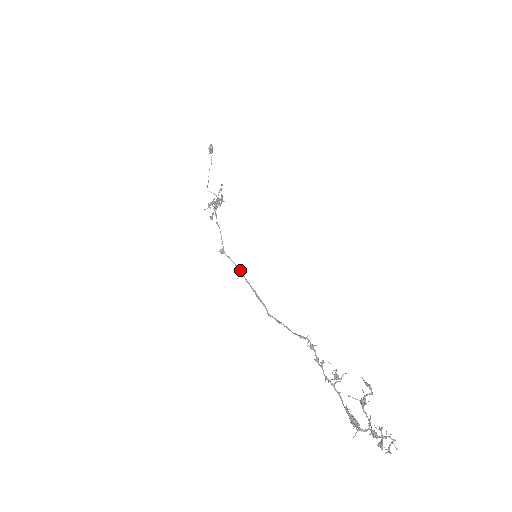
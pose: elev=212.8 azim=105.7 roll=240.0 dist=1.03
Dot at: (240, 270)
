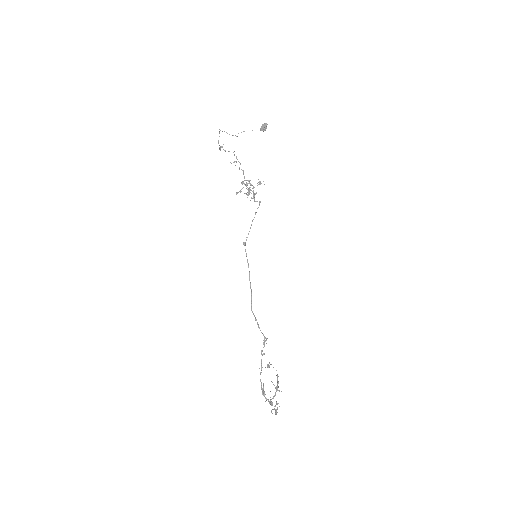
Dot at: occluded
